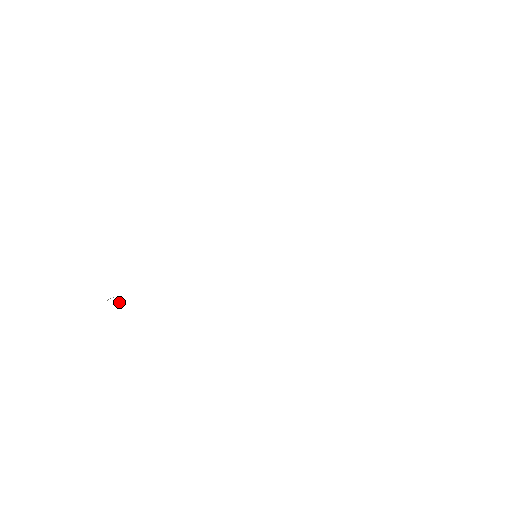
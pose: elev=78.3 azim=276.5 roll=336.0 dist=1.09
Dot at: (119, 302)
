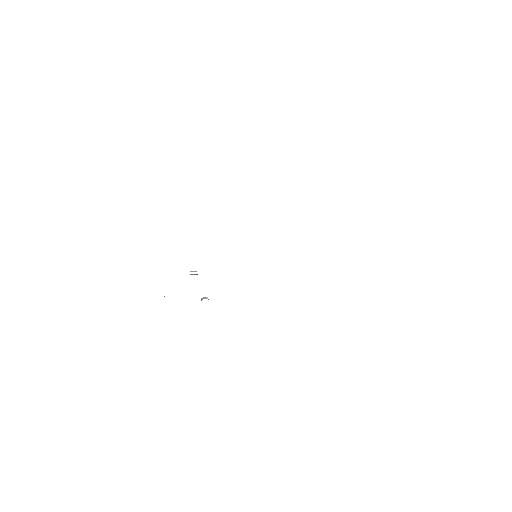
Dot at: (207, 297)
